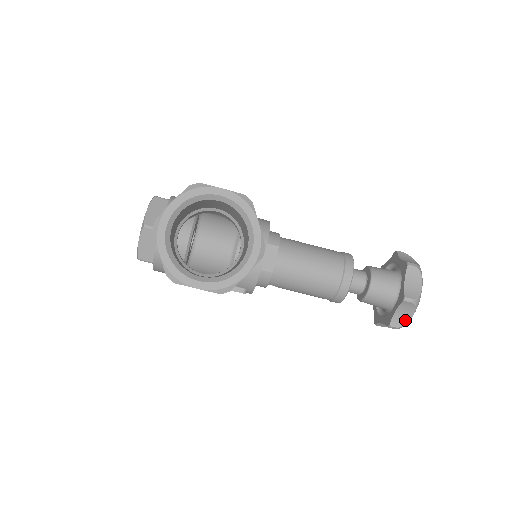
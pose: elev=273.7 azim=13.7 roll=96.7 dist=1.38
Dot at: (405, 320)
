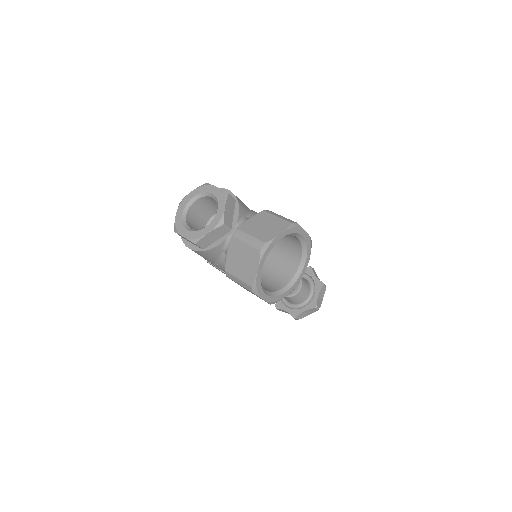
Dot at: (304, 316)
